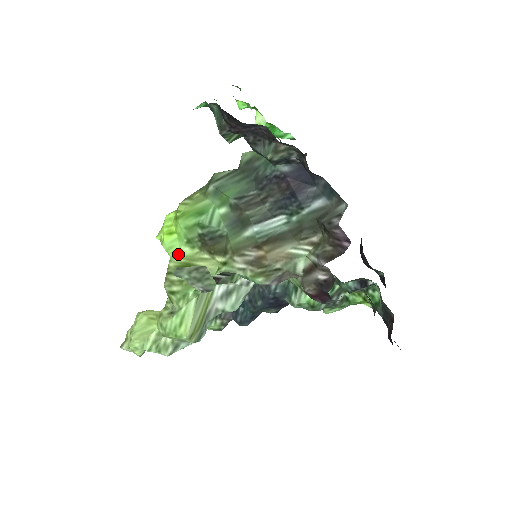
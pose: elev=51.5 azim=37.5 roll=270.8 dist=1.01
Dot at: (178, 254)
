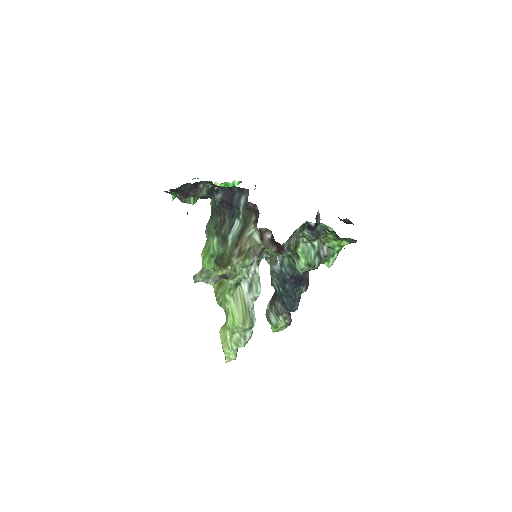
Dot at: occluded
